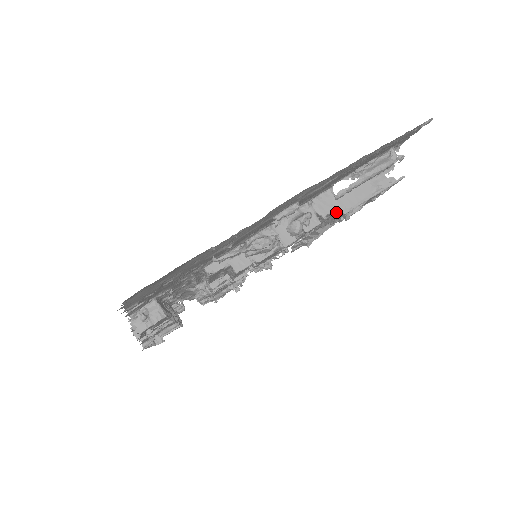
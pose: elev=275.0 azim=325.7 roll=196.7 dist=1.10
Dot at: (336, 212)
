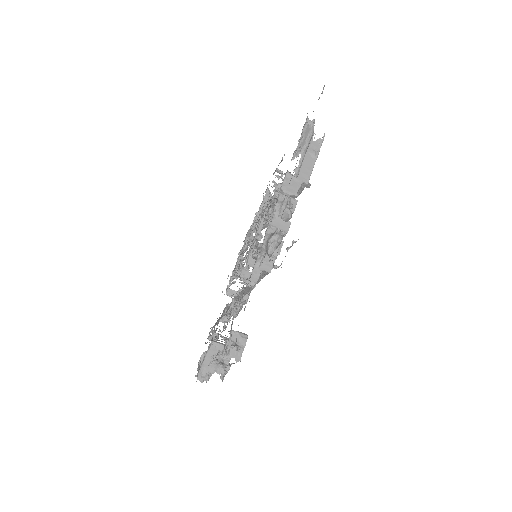
Dot at: occluded
